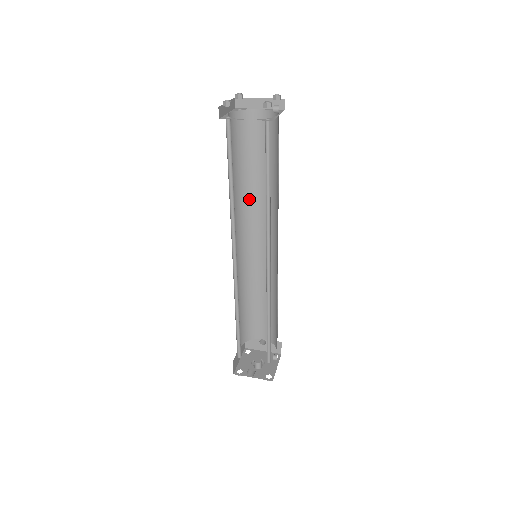
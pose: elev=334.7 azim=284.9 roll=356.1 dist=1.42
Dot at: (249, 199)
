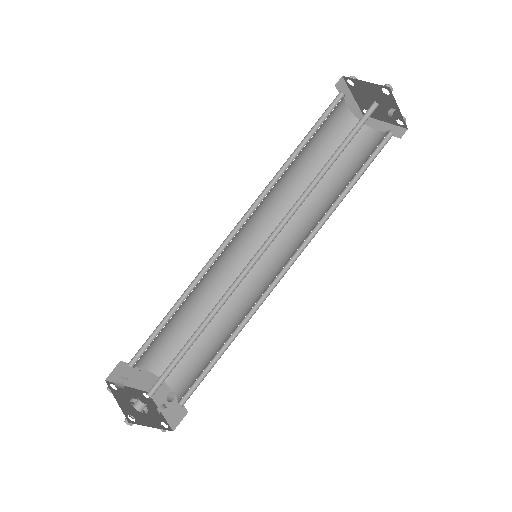
Dot at: (300, 208)
